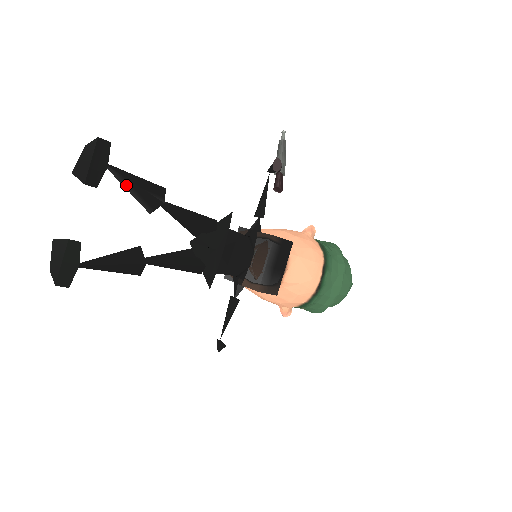
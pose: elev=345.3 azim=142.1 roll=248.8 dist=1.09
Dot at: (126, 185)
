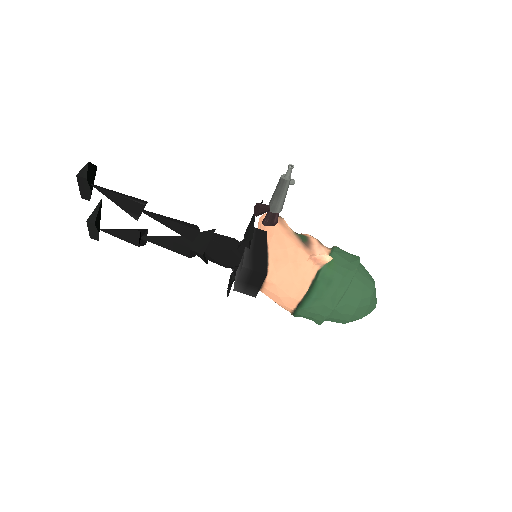
Dot at: (113, 199)
